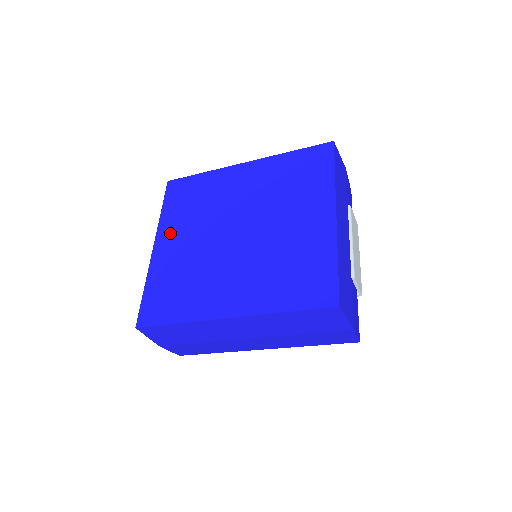
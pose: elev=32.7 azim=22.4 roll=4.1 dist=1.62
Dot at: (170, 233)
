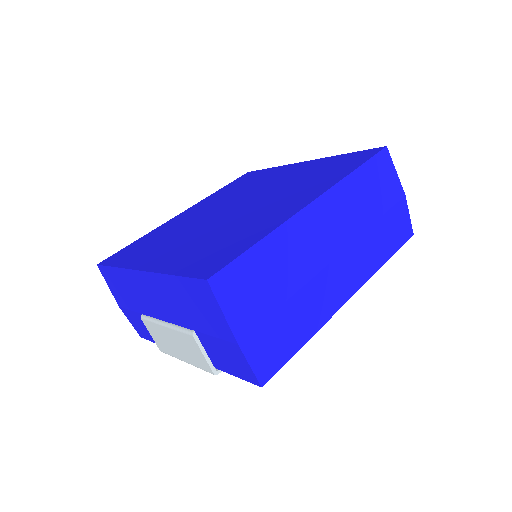
Dot at: (151, 256)
